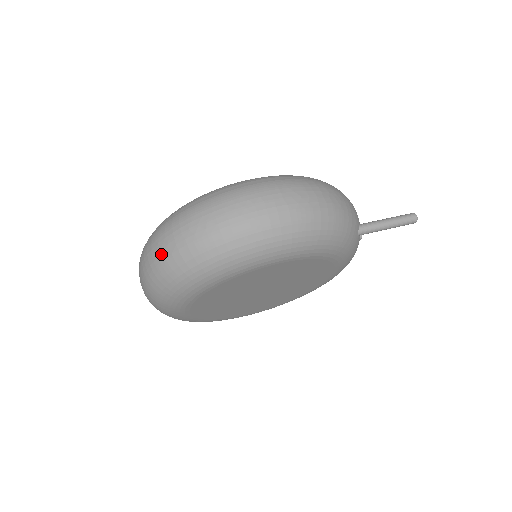
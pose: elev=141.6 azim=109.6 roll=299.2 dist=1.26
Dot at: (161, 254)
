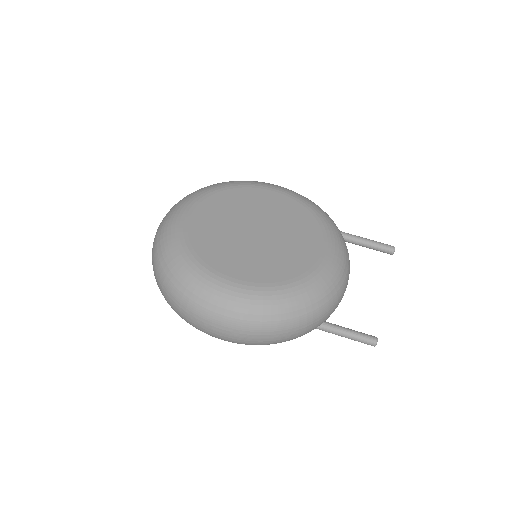
Dot at: (154, 275)
